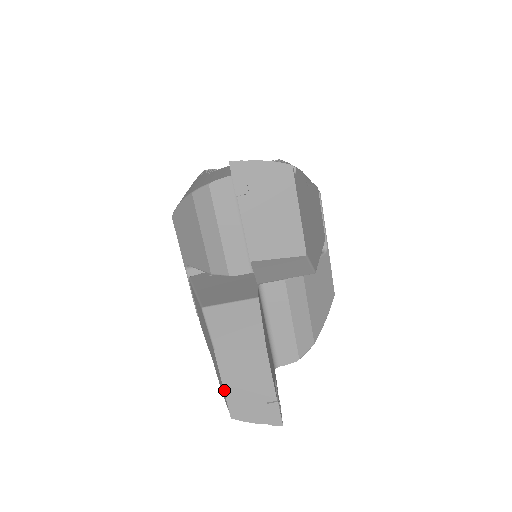
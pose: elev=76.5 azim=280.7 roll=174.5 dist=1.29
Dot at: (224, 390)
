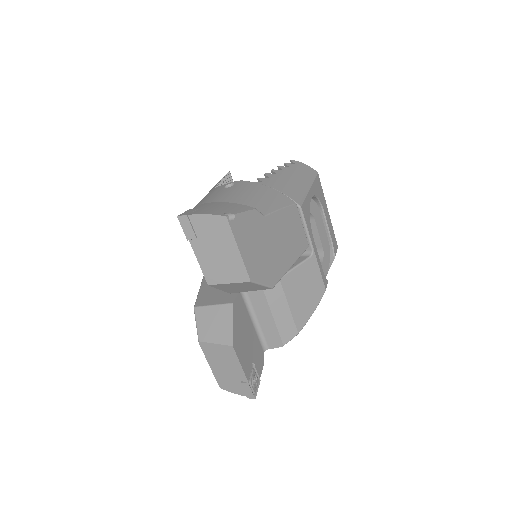
Dot at: (211, 369)
